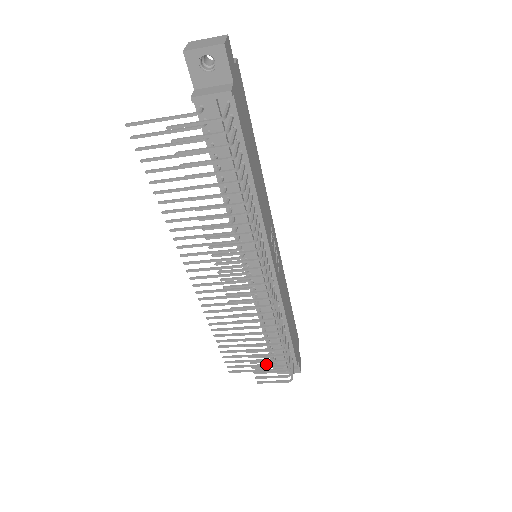
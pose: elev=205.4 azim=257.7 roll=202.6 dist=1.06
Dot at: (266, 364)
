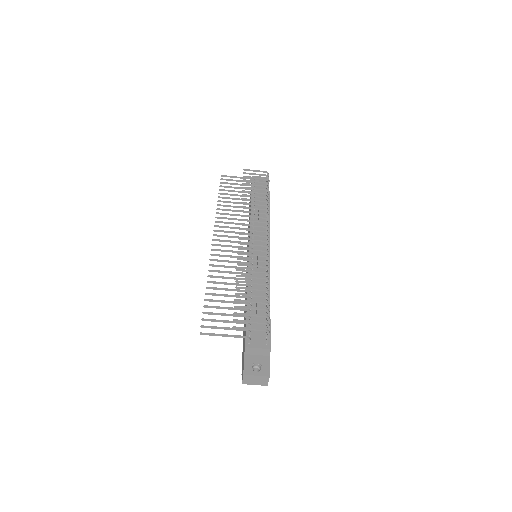
Dot at: occluded
